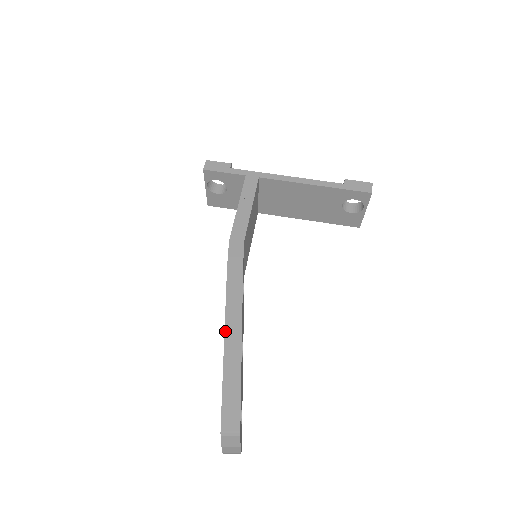
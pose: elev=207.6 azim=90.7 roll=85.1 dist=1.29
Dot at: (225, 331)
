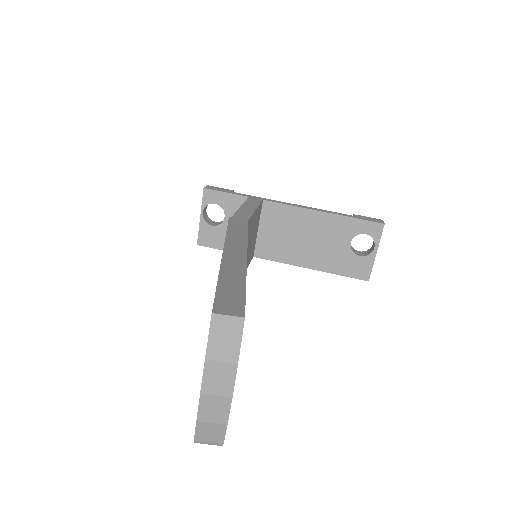
Dot at: (224, 248)
